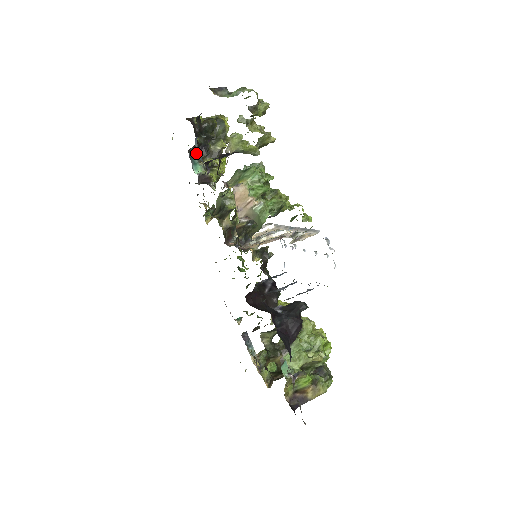
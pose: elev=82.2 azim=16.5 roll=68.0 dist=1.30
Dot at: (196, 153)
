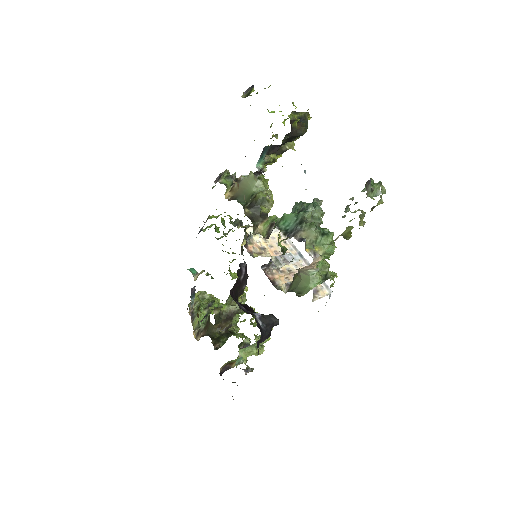
Dot at: (270, 148)
